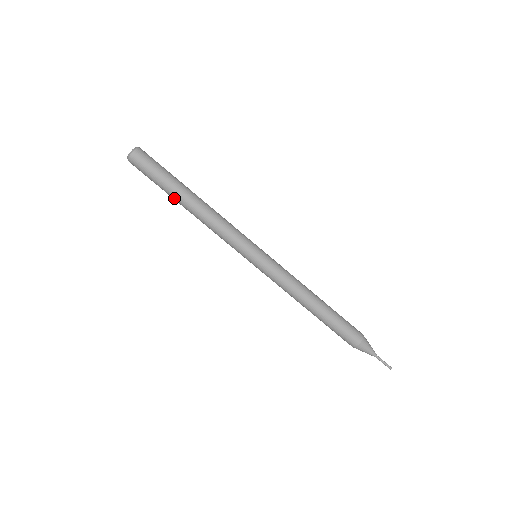
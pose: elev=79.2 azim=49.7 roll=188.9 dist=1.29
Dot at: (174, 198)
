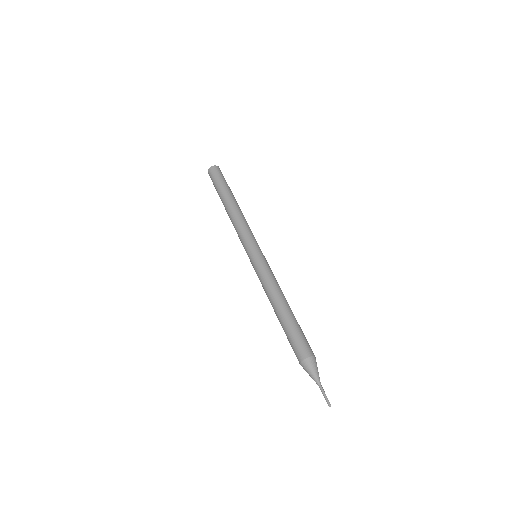
Dot at: (222, 199)
